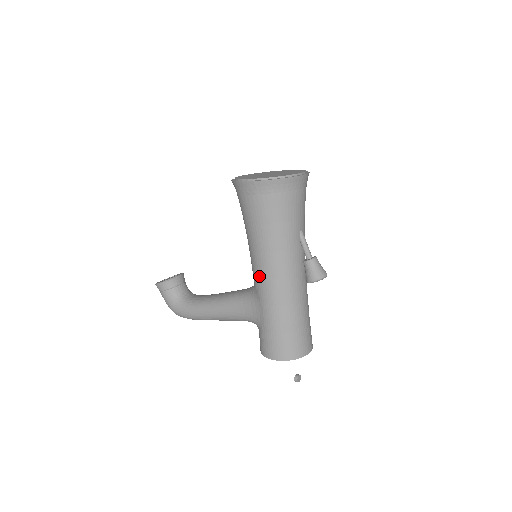
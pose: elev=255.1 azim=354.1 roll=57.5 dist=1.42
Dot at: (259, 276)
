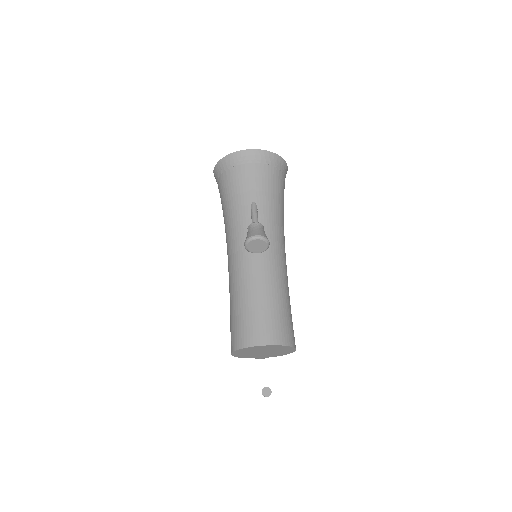
Dot at: occluded
